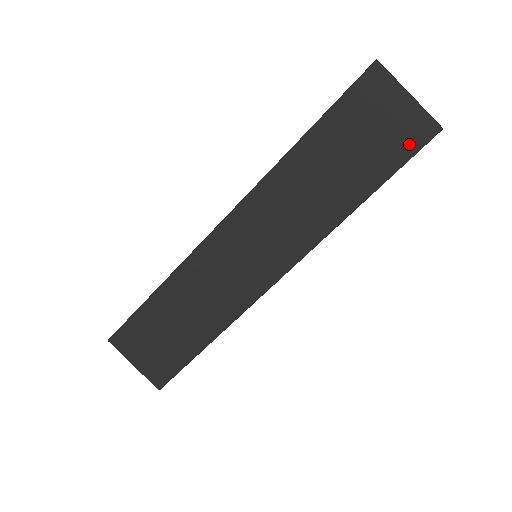
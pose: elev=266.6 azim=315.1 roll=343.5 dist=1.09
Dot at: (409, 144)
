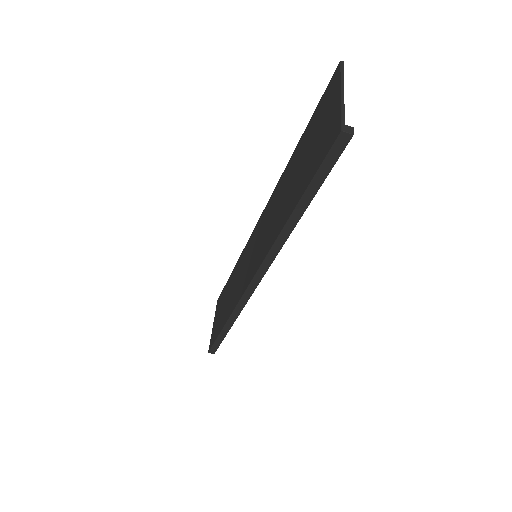
Dot at: (323, 151)
